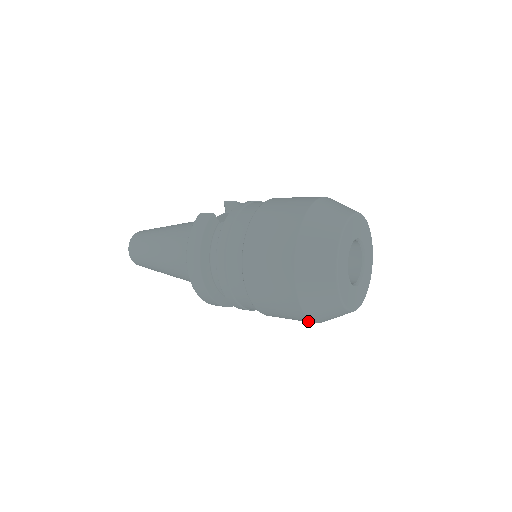
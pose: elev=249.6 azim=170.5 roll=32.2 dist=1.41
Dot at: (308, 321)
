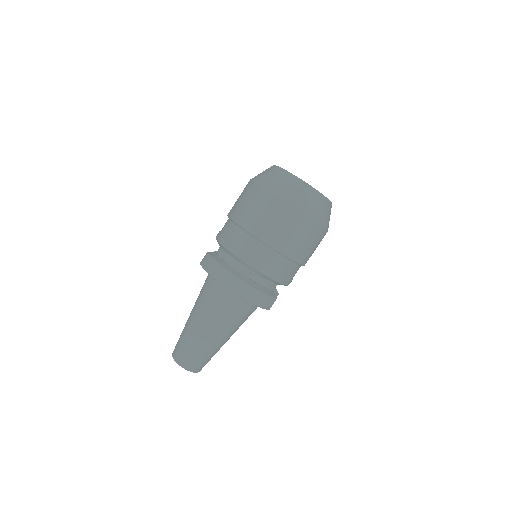
Dot at: (317, 227)
